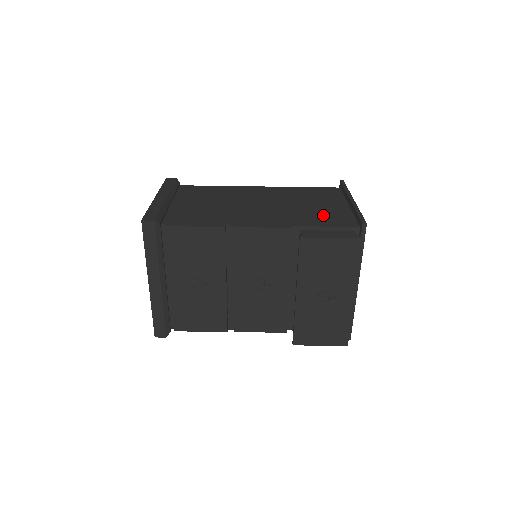
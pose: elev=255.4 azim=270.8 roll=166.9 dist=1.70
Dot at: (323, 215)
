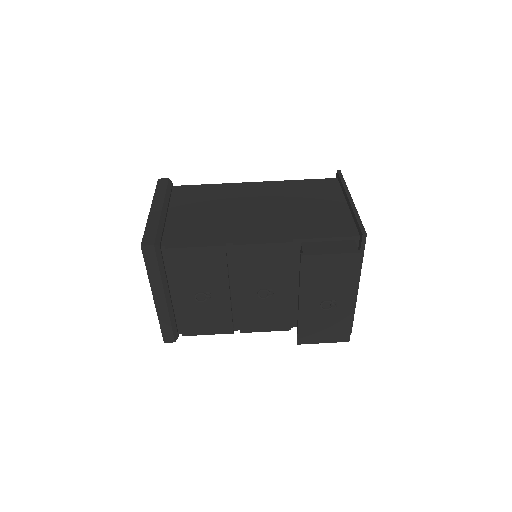
Dot at: (322, 221)
